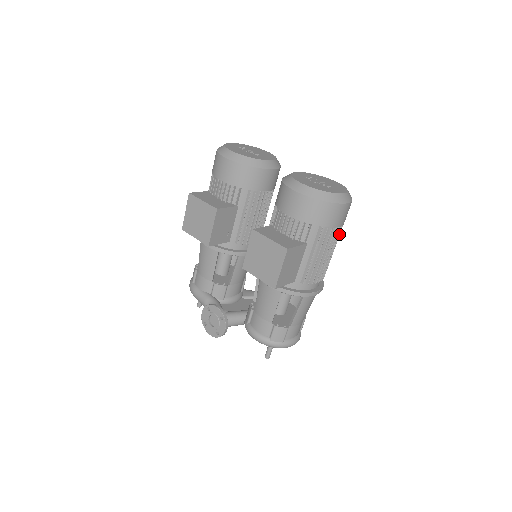
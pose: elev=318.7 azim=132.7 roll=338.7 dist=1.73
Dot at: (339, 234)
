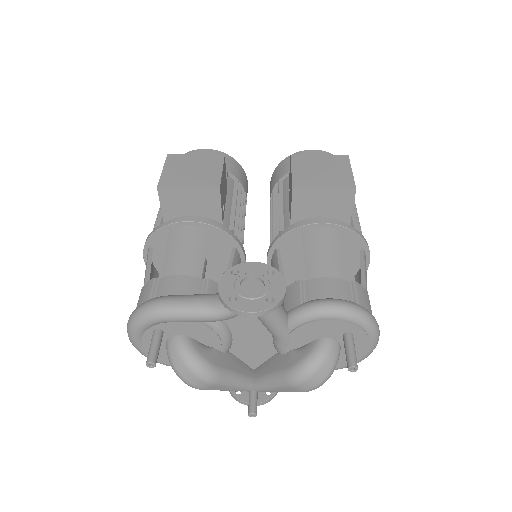
Dot at: occluded
